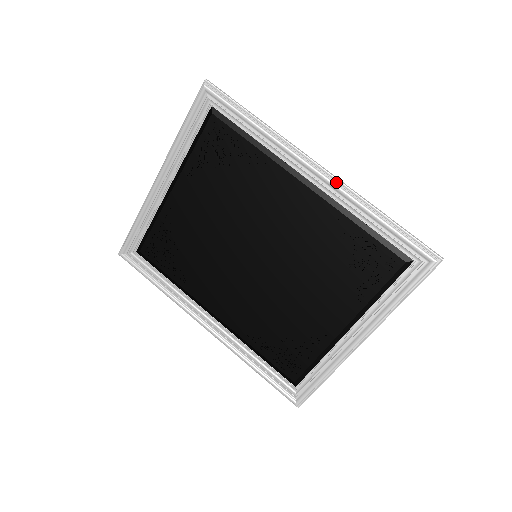
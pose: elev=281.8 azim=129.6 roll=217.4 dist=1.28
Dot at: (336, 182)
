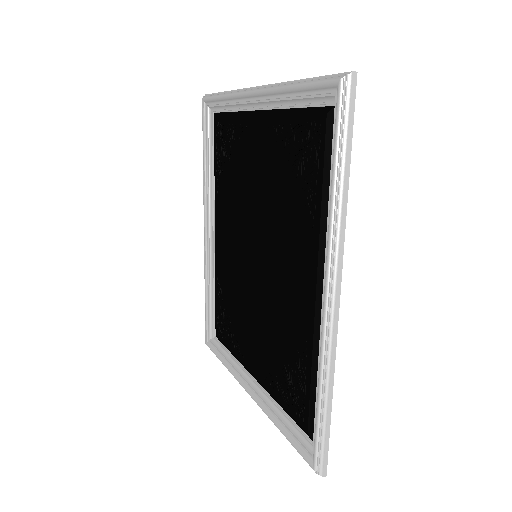
Dot at: (328, 332)
